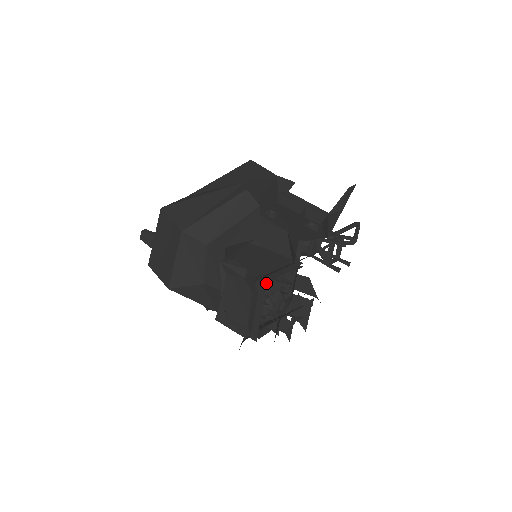
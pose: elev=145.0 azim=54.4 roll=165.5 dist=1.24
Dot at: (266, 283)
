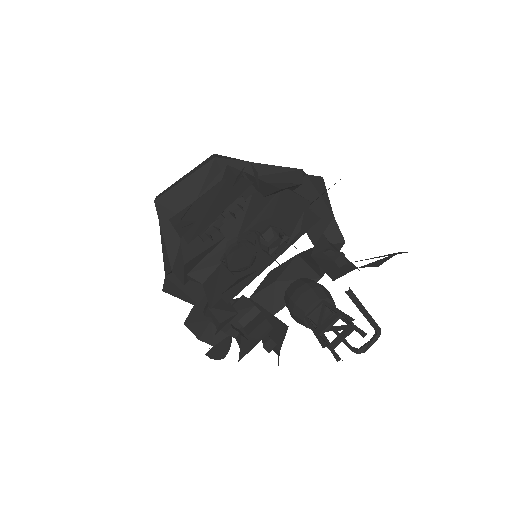
Dot at: occluded
